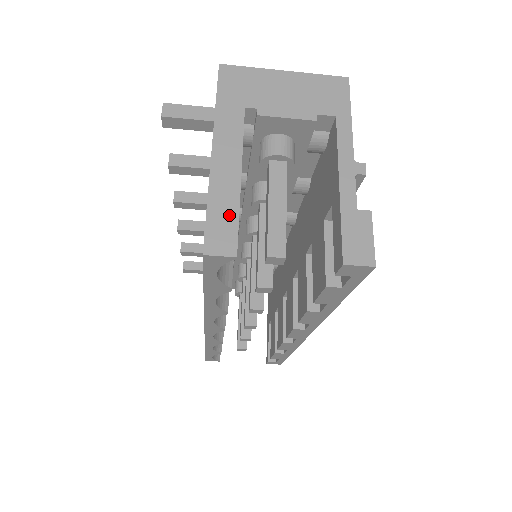
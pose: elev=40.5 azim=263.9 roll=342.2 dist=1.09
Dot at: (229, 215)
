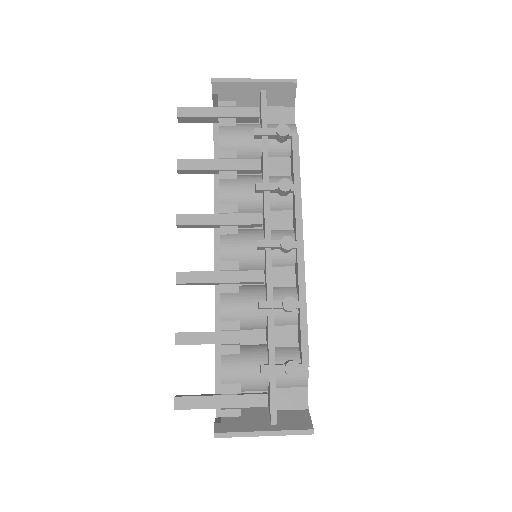
Dot at: occluded
